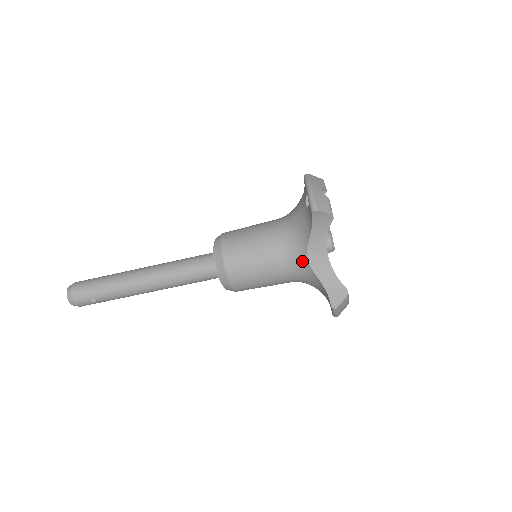
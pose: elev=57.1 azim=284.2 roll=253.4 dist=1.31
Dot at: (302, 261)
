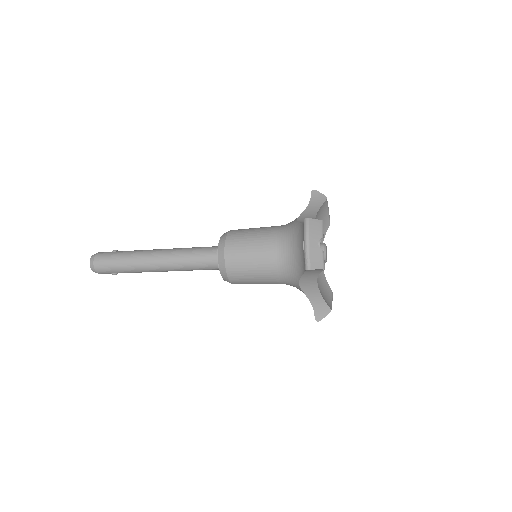
Dot at: (295, 283)
